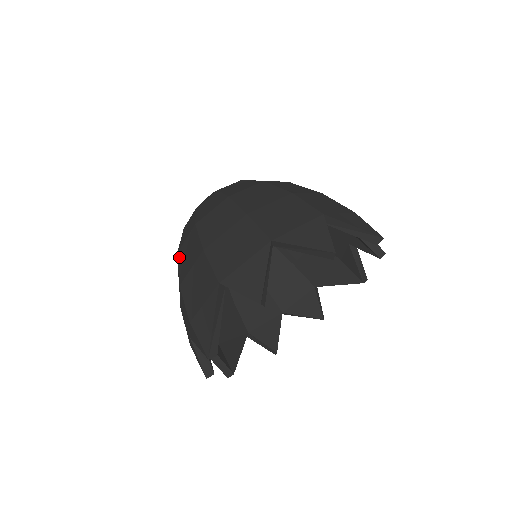
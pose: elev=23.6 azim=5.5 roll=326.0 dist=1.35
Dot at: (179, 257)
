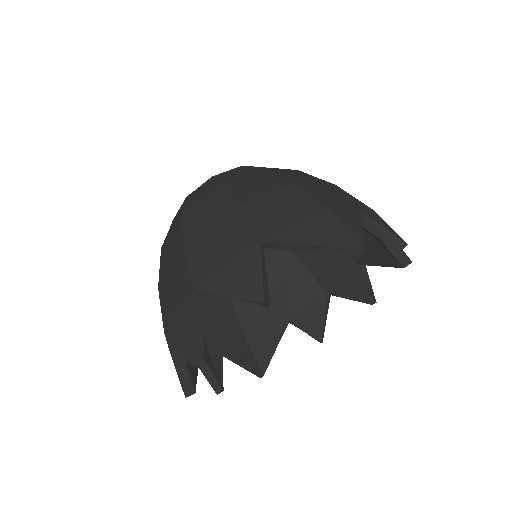
Dot at: occluded
